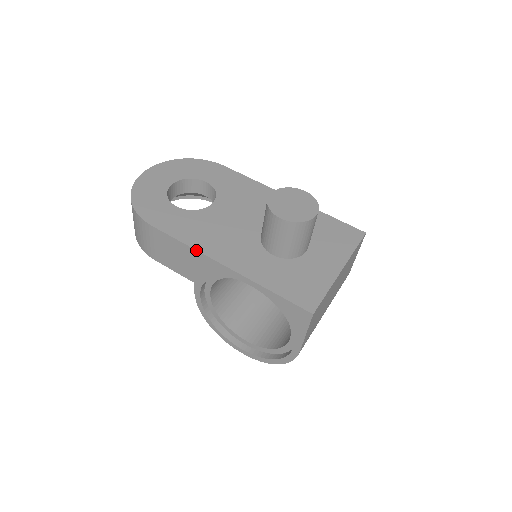
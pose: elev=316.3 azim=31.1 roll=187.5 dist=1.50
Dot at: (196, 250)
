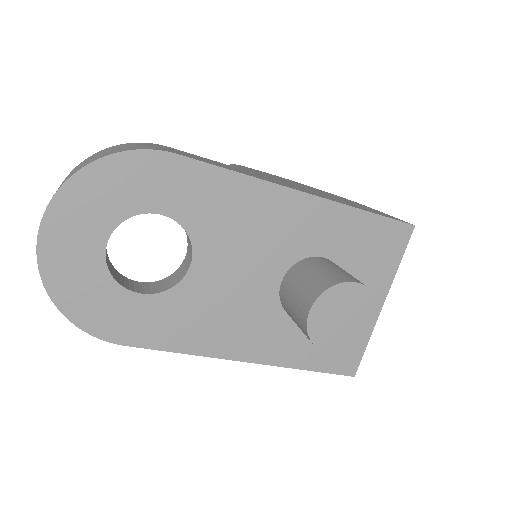
Dot at: occluded
